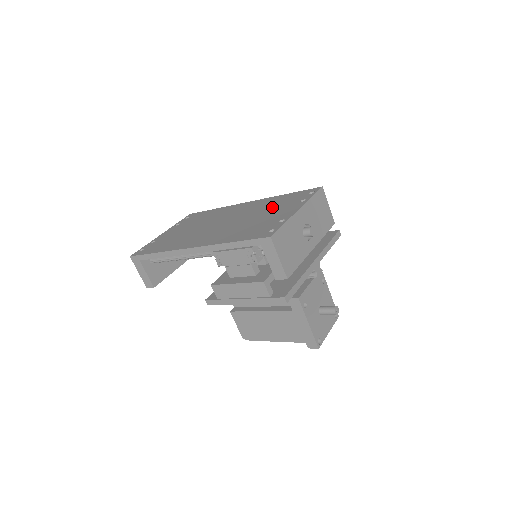
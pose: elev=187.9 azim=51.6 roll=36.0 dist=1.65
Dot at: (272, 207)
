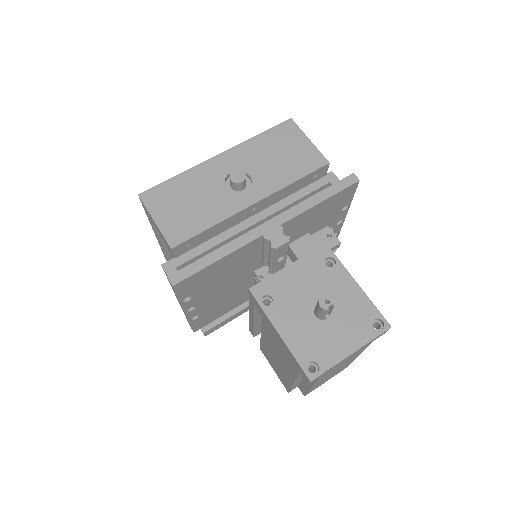
Dot at: occluded
